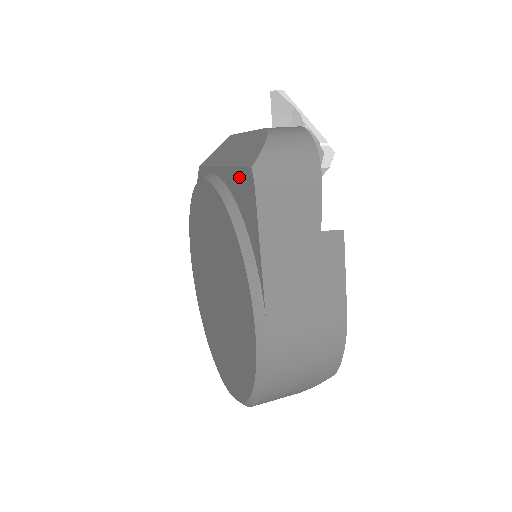
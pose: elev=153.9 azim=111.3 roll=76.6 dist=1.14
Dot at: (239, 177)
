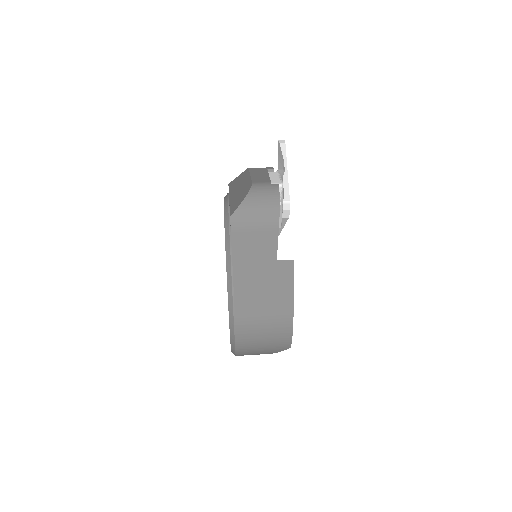
Dot at: occluded
